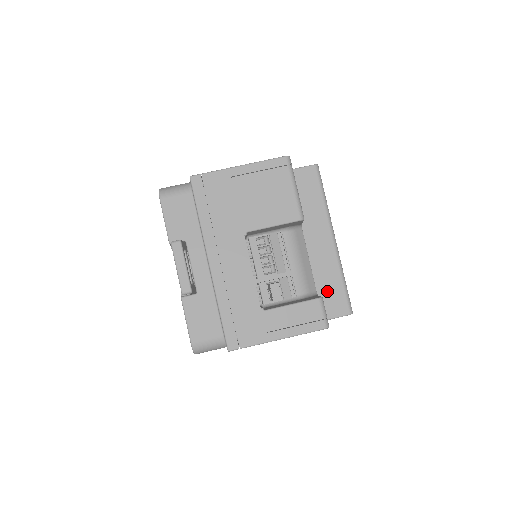
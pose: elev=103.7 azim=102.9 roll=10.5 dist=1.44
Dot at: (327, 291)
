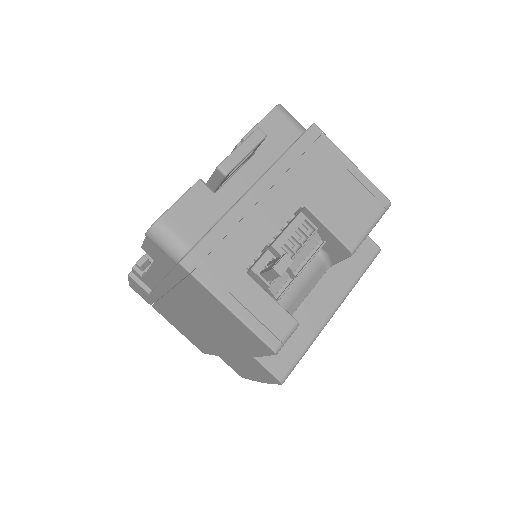
Dot at: occluded
